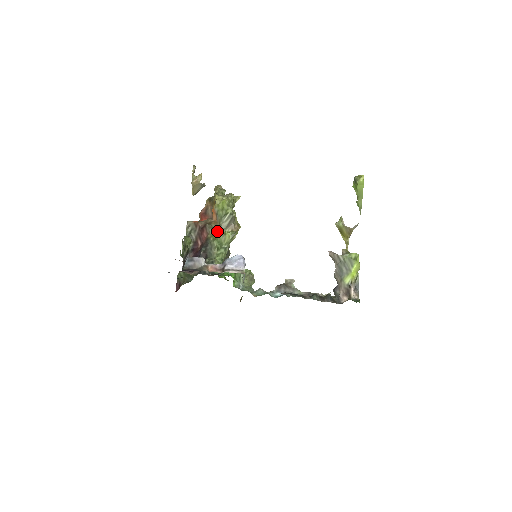
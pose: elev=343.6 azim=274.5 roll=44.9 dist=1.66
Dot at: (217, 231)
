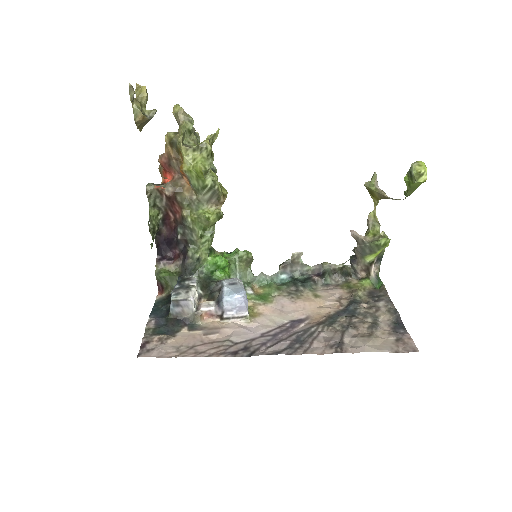
Dot at: (195, 207)
